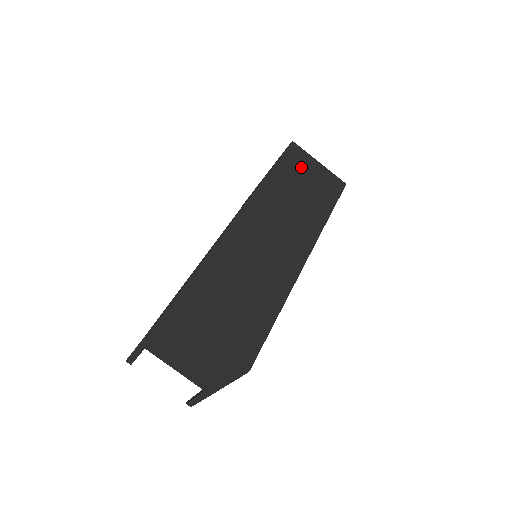
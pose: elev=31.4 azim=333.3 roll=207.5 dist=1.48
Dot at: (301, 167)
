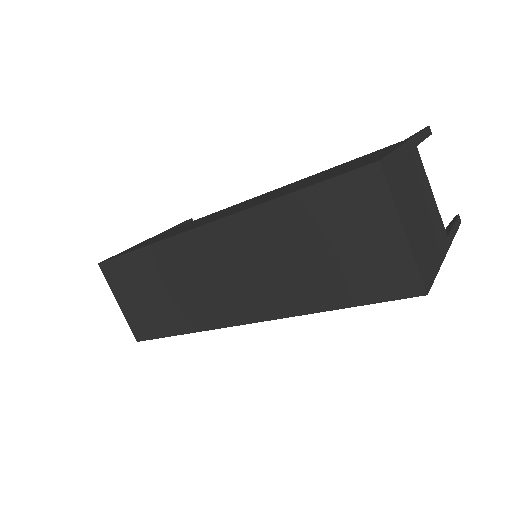
Dot at: (349, 218)
